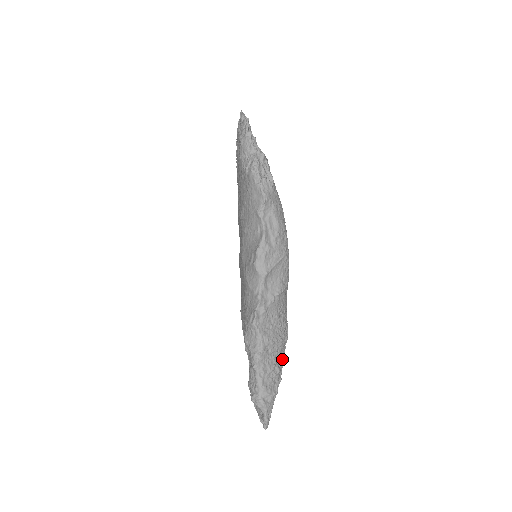
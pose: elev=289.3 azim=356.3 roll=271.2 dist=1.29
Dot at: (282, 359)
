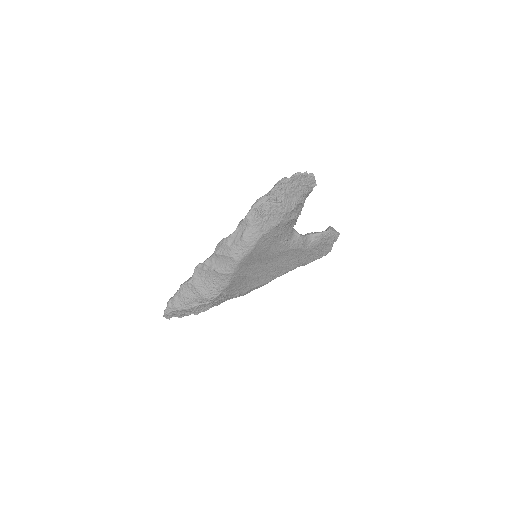
Dot at: (199, 304)
